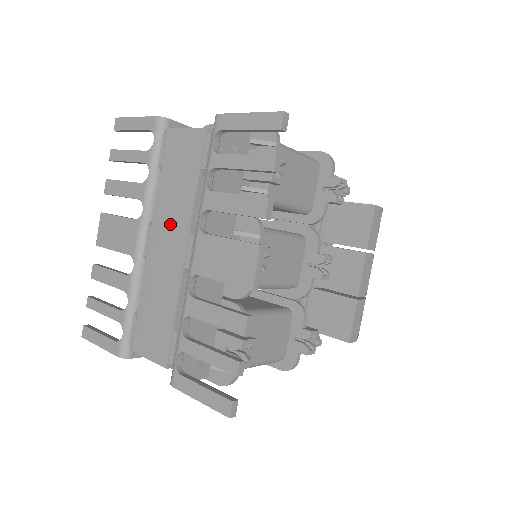
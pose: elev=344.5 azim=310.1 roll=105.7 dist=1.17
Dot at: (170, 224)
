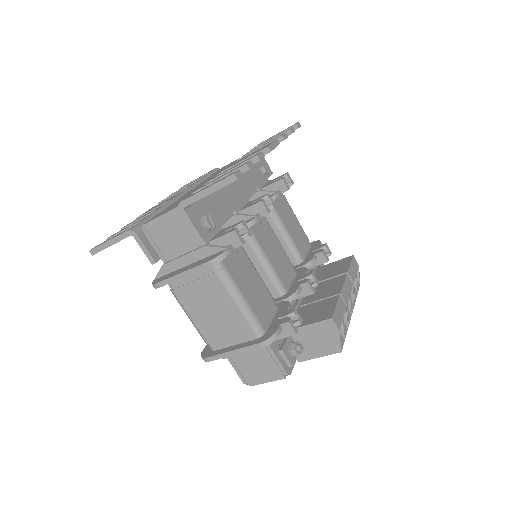
Dot at: (209, 179)
